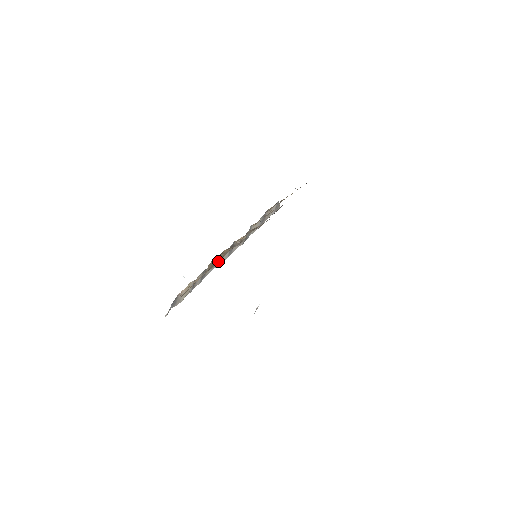
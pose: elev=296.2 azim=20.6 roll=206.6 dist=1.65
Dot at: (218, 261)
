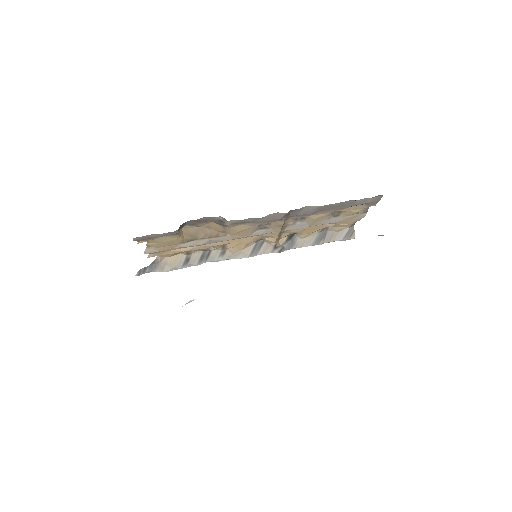
Dot at: (232, 252)
